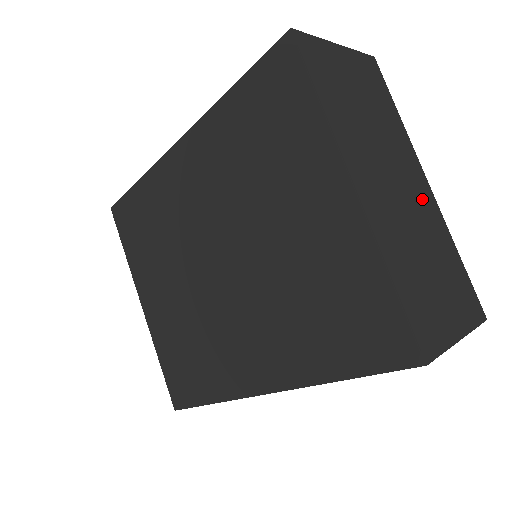
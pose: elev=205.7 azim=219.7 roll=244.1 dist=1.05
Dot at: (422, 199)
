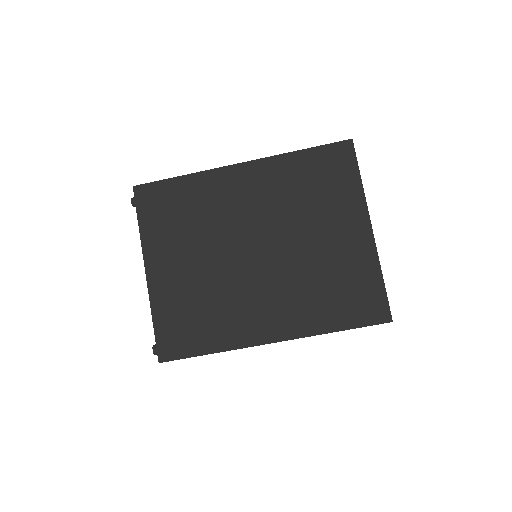
Dot at: occluded
